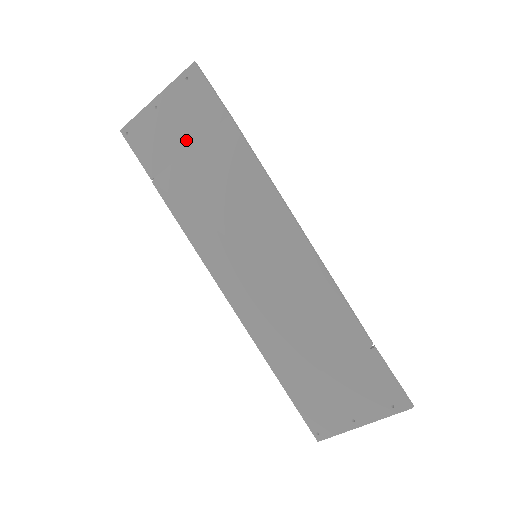
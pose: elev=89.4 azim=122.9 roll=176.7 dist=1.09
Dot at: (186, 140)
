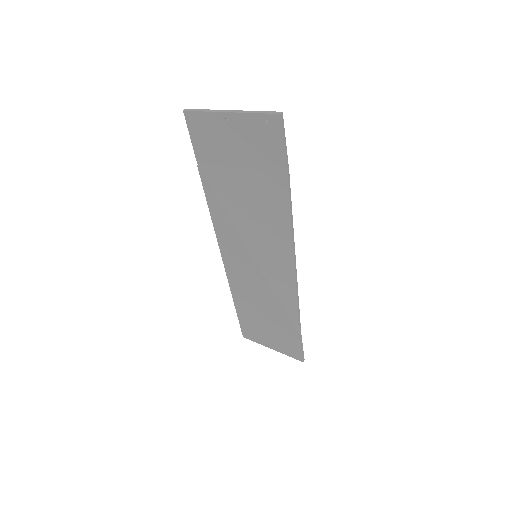
Dot at: (241, 161)
